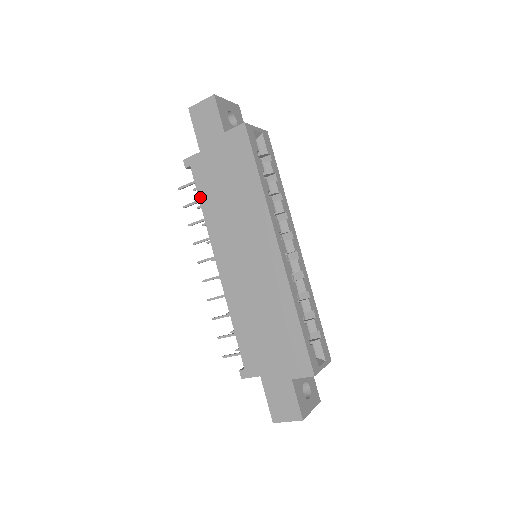
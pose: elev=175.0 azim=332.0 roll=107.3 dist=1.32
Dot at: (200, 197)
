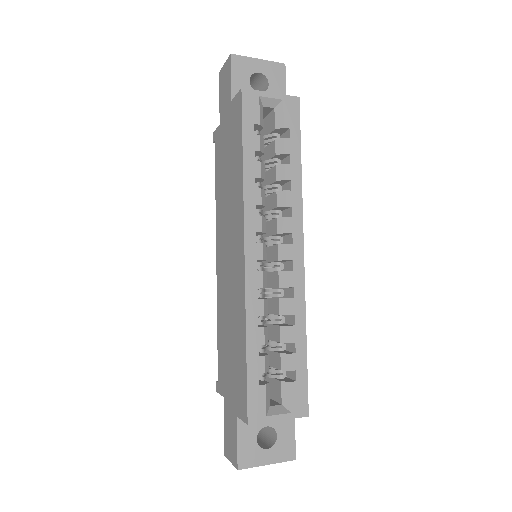
Dot at: (216, 177)
